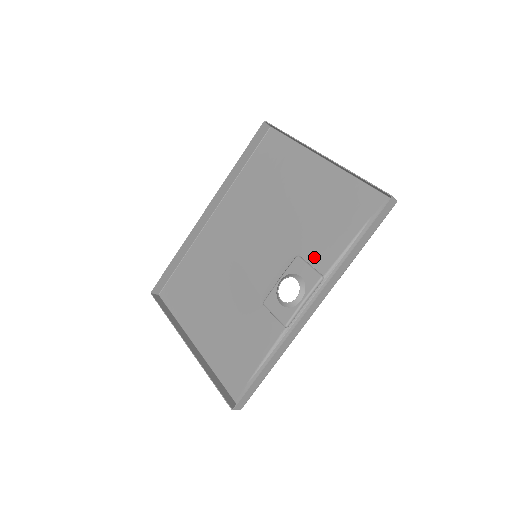
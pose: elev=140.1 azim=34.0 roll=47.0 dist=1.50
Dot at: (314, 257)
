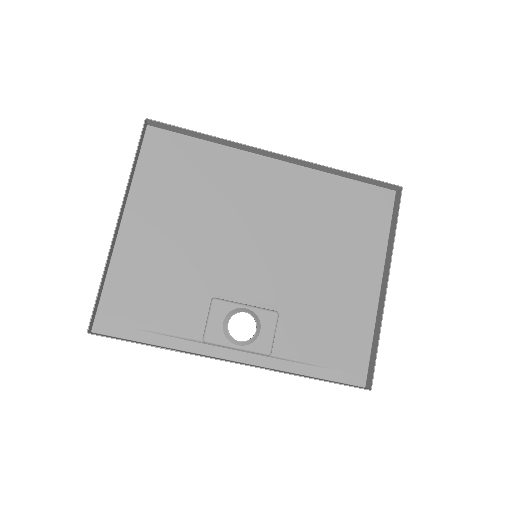
Dot at: (285, 332)
